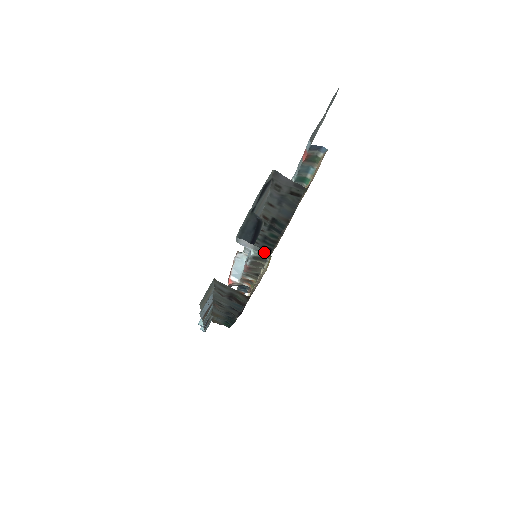
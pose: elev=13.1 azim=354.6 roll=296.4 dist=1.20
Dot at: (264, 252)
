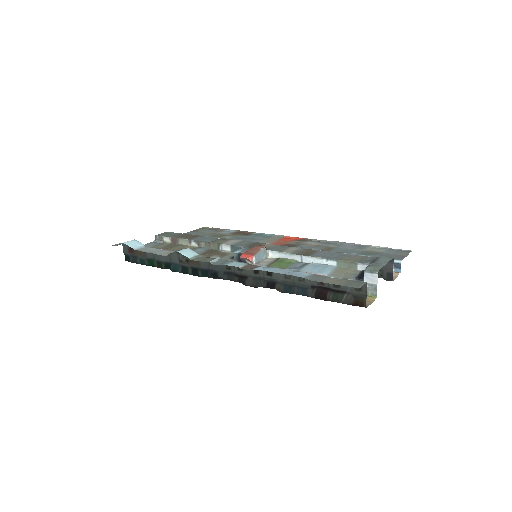
Dot at: (373, 291)
